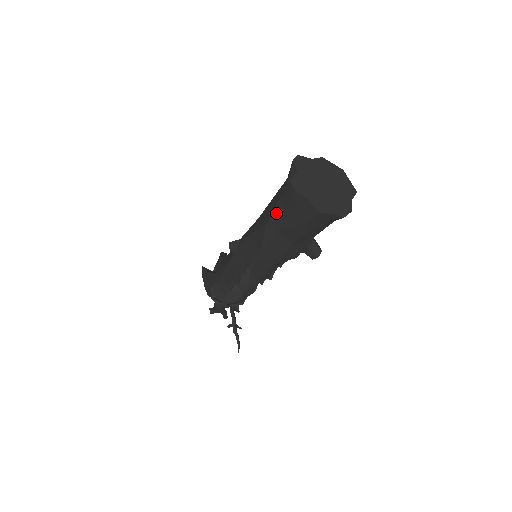
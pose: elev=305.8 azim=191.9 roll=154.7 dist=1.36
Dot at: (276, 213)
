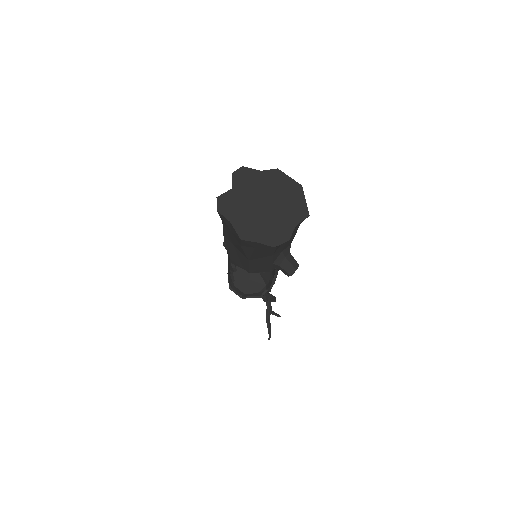
Dot at: occluded
